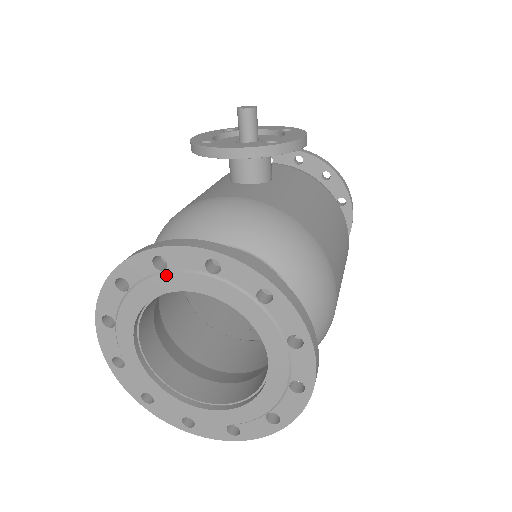
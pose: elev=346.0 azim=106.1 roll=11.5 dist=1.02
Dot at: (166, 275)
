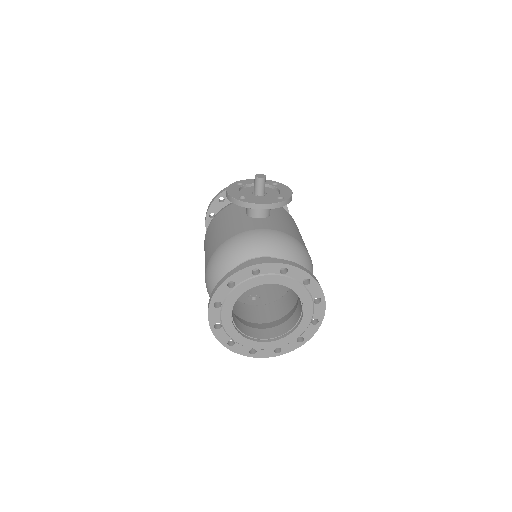
Dot at: (259, 277)
